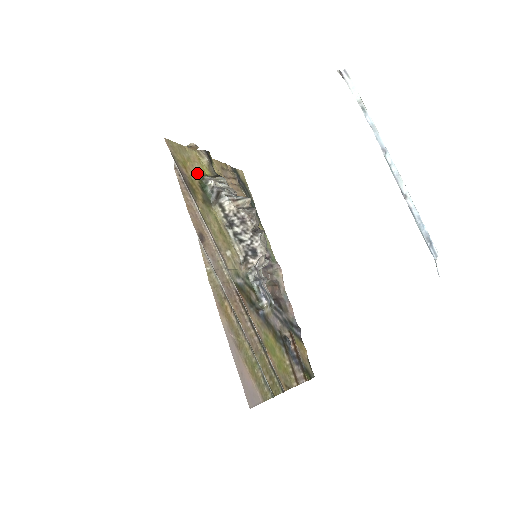
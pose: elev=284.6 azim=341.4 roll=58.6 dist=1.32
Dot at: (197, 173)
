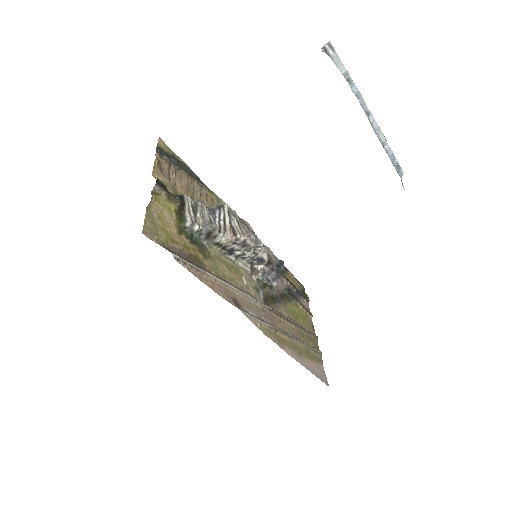
Dot at: (174, 226)
